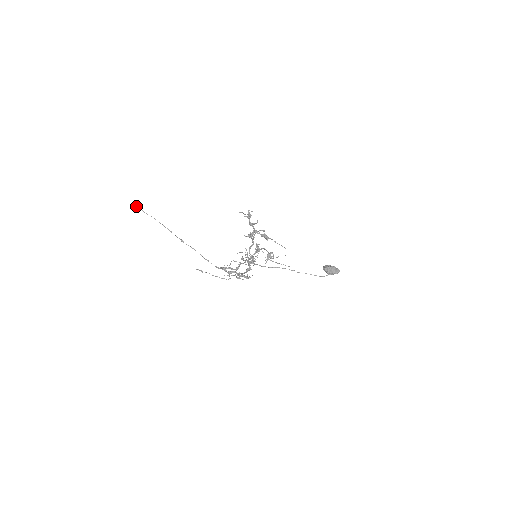
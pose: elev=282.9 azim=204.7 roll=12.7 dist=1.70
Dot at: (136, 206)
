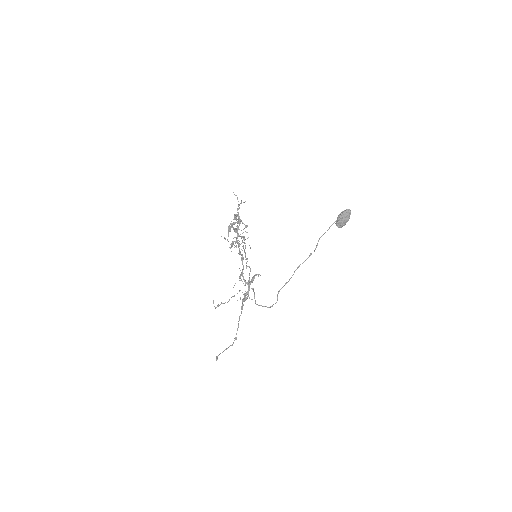
Dot at: (217, 357)
